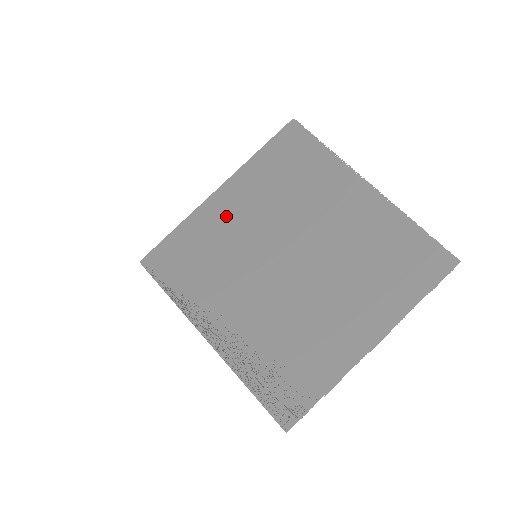
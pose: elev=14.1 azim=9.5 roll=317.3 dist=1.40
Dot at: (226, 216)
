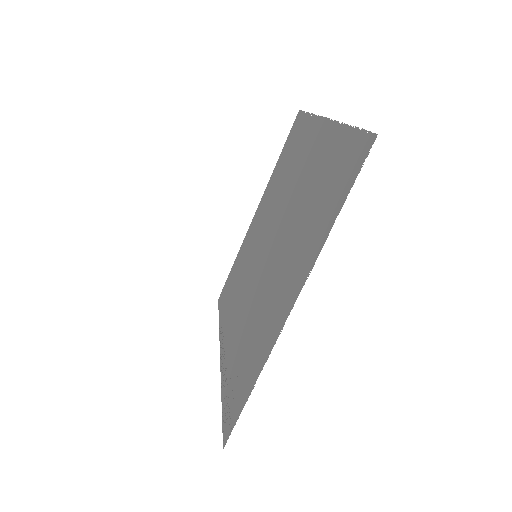
Dot at: (253, 231)
